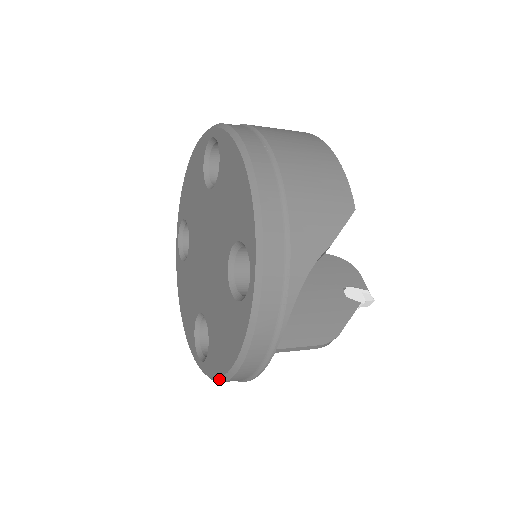
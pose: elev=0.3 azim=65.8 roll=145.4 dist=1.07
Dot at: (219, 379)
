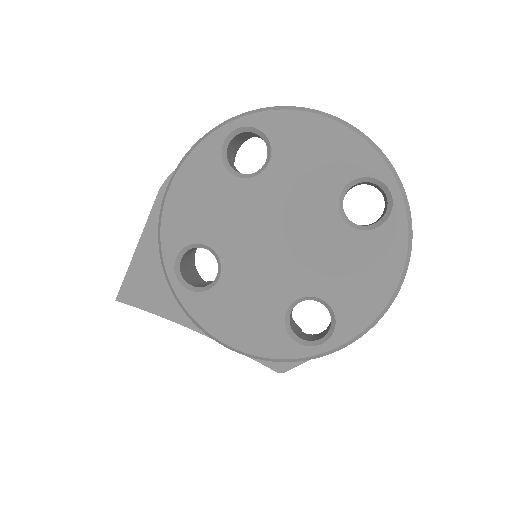
Dot at: (374, 322)
